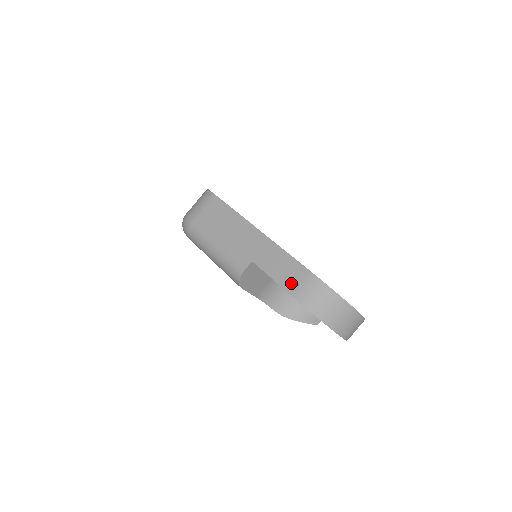
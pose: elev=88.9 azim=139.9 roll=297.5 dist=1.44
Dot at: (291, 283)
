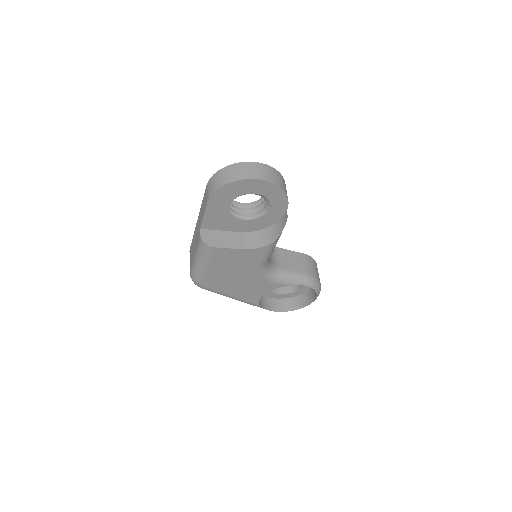
Dot at: (206, 200)
